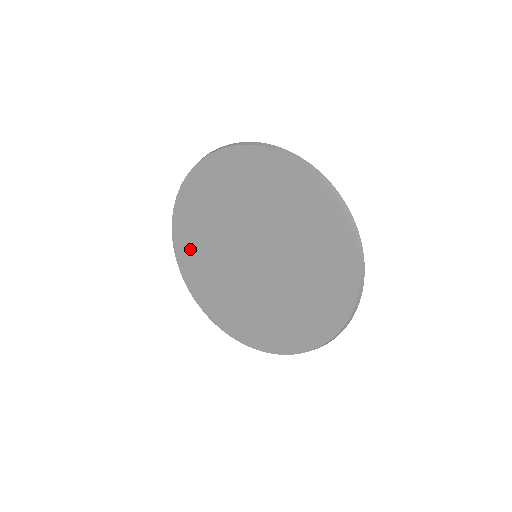
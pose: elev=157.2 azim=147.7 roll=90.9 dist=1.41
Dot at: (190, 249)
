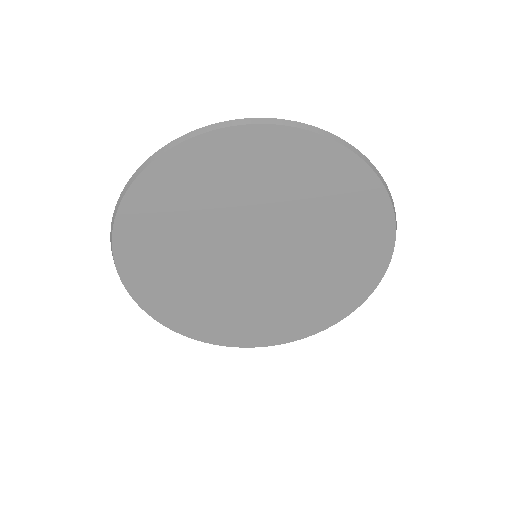
Dot at: (159, 209)
